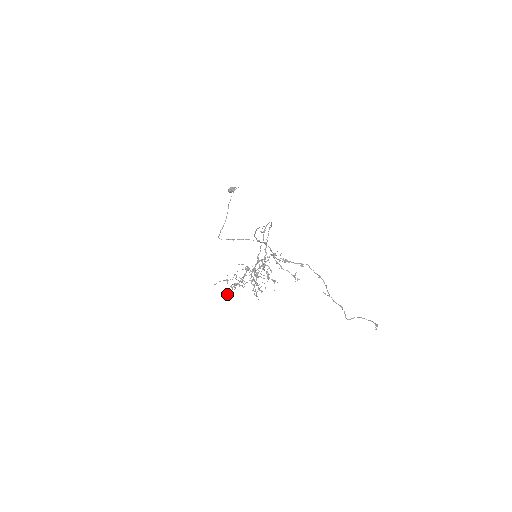
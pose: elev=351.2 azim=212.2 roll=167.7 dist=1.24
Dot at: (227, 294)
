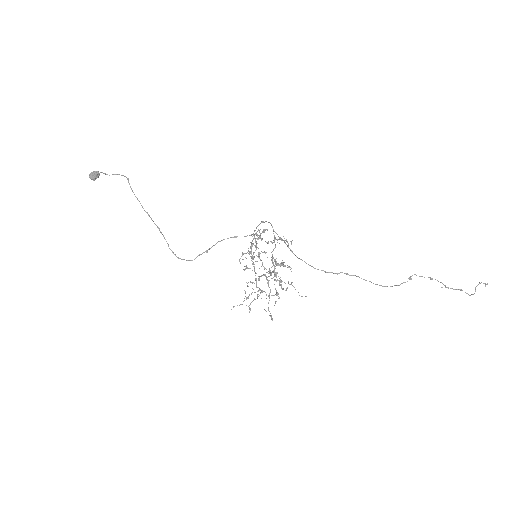
Dot at: occluded
